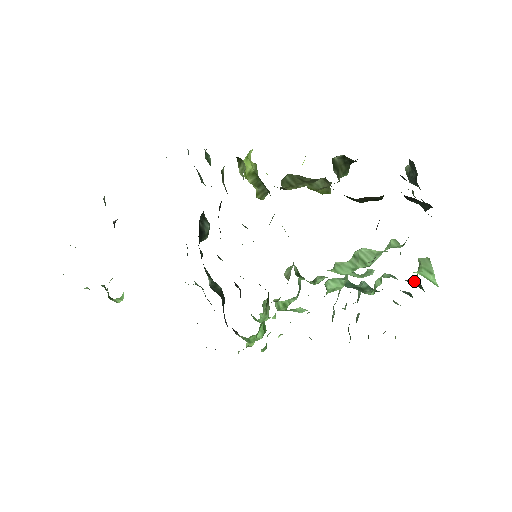
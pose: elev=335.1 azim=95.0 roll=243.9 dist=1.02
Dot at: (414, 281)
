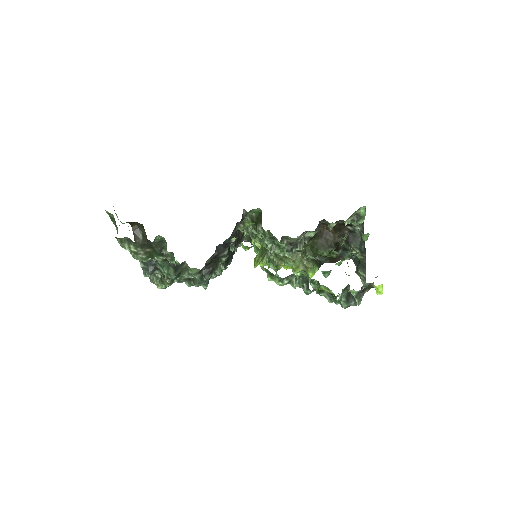
Dot at: occluded
